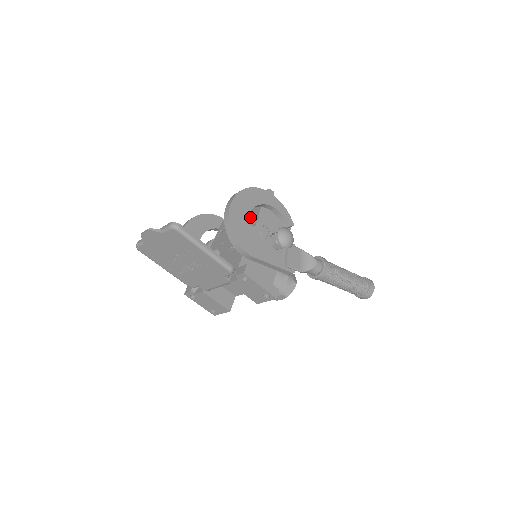
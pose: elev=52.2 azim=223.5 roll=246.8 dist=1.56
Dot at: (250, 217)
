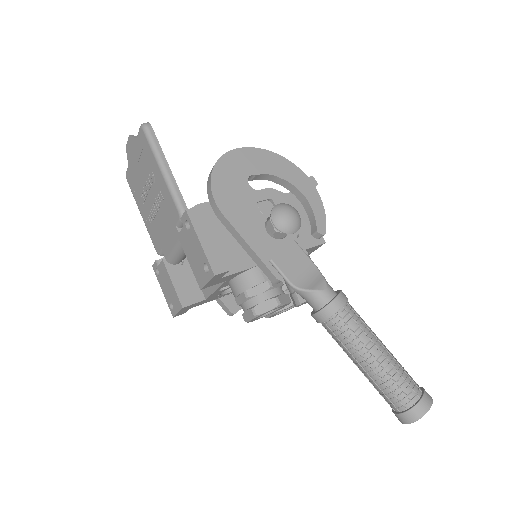
Dot at: occluded
